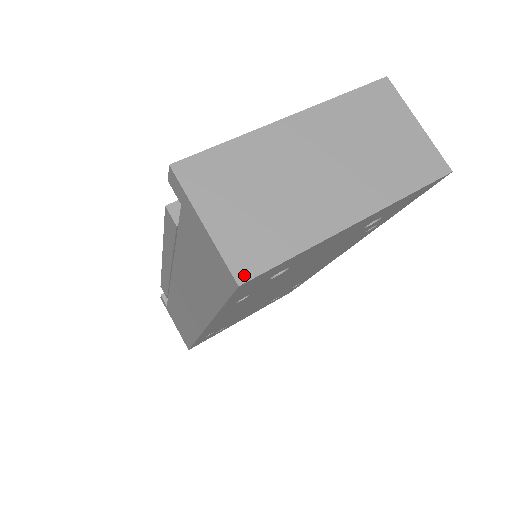
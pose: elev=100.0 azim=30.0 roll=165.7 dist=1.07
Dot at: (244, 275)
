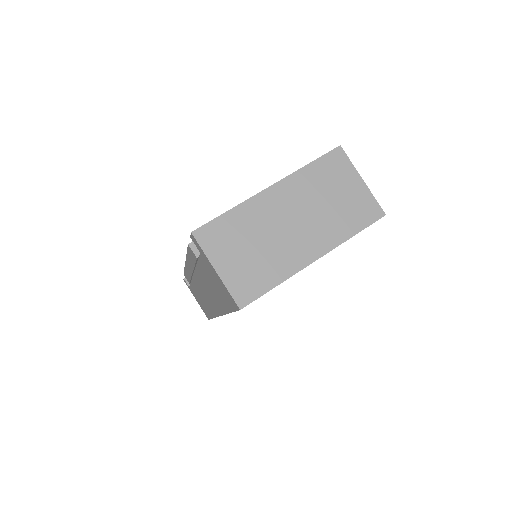
Dot at: (243, 302)
